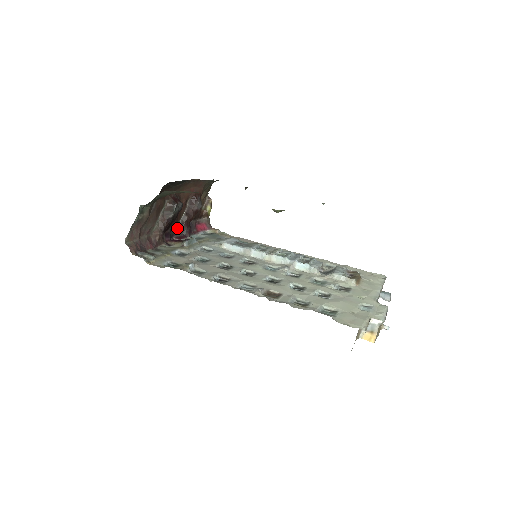
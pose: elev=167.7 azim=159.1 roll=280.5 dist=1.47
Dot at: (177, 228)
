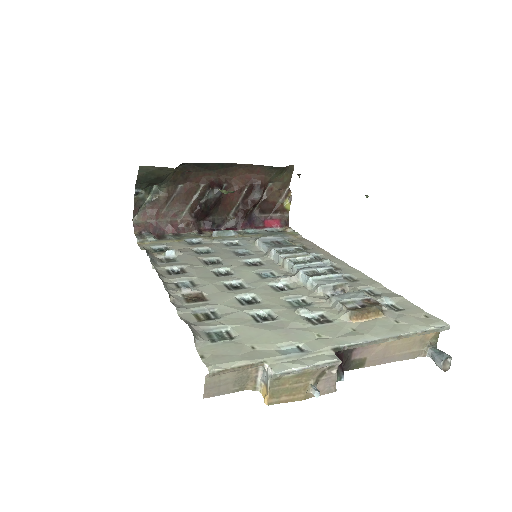
Dot at: (227, 218)
